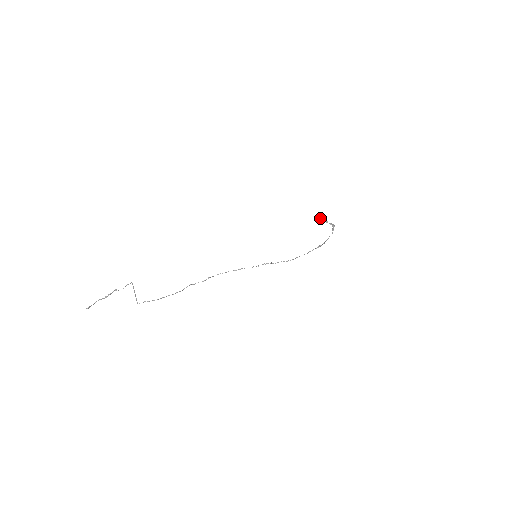
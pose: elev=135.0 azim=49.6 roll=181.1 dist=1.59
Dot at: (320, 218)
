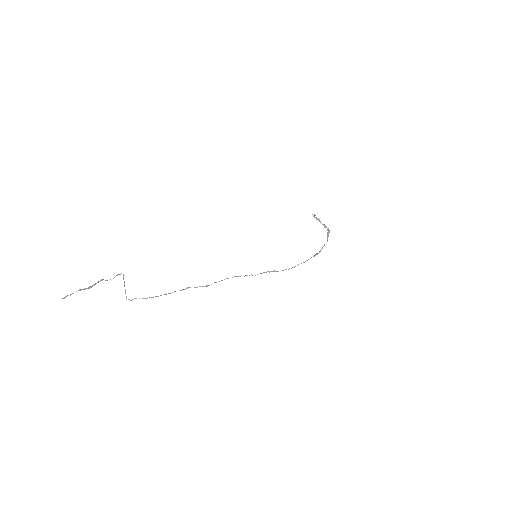
Dot at: (314, 216)
